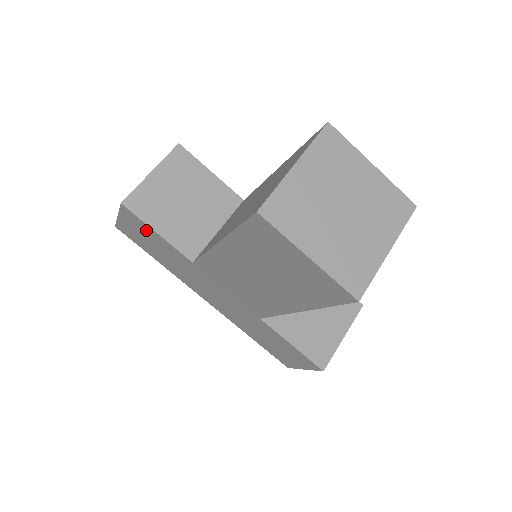
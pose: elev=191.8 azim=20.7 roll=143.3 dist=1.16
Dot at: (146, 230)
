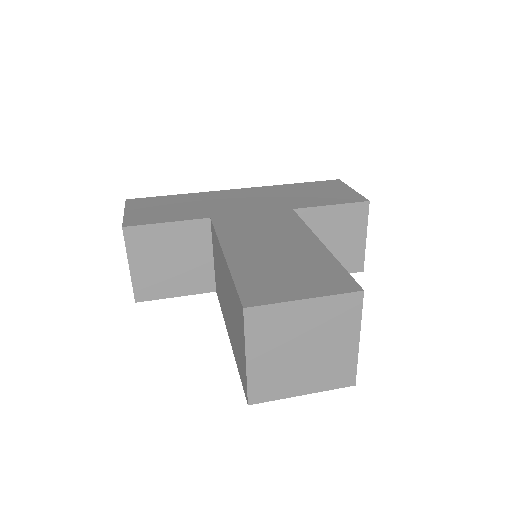
Dot at: occluded
